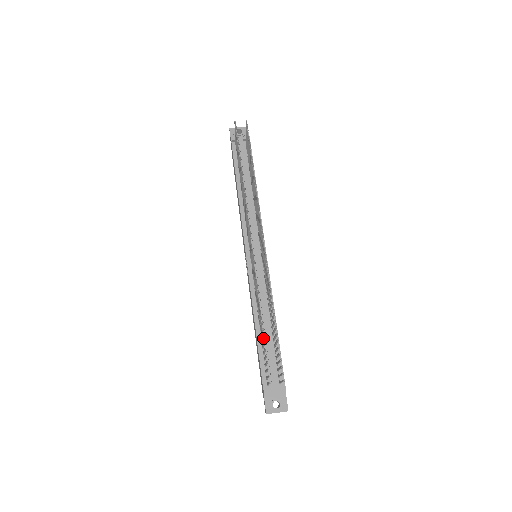
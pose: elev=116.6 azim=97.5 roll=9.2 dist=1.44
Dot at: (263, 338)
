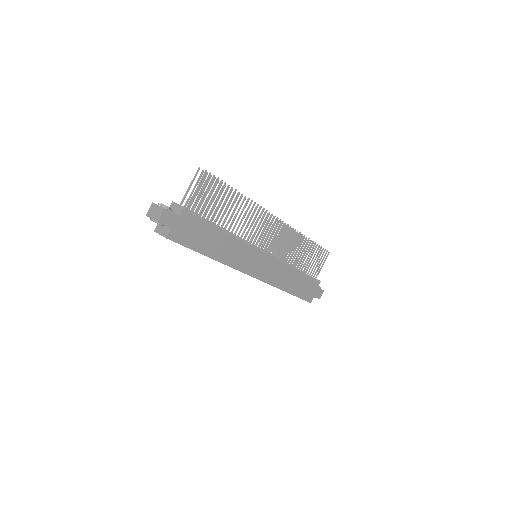
Dot at: (218, 199)
